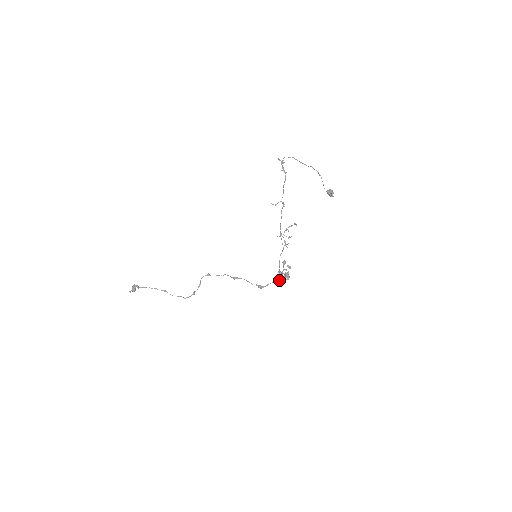
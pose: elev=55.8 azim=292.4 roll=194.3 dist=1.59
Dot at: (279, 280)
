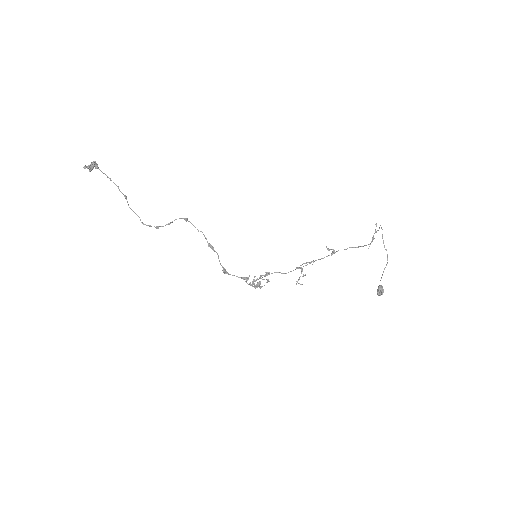
Dot at: occluded
